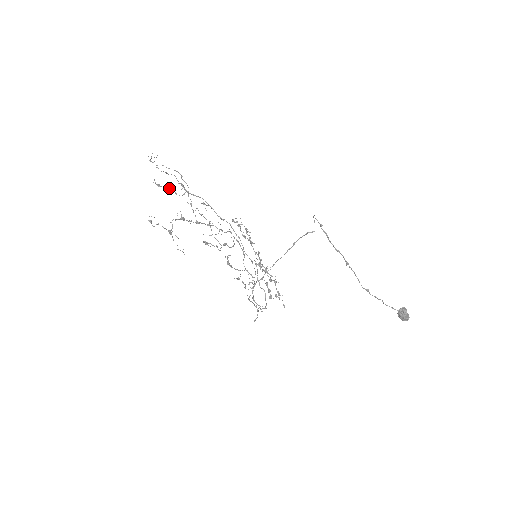
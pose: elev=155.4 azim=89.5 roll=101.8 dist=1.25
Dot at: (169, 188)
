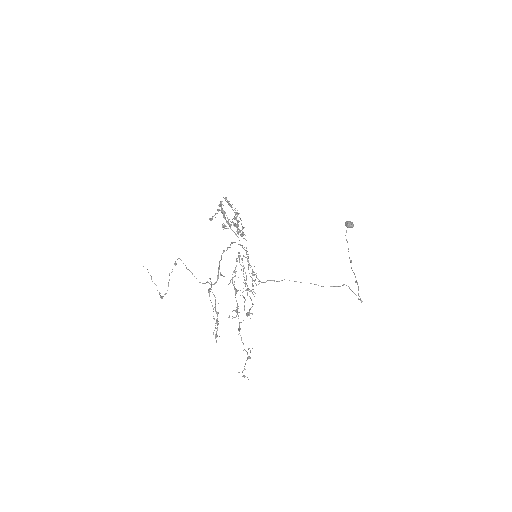
Dot at: occluded
